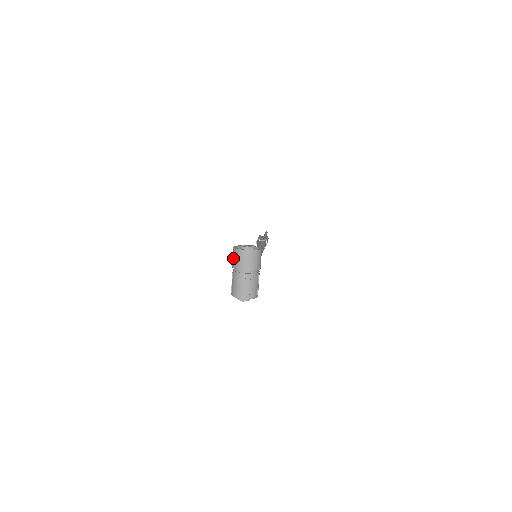
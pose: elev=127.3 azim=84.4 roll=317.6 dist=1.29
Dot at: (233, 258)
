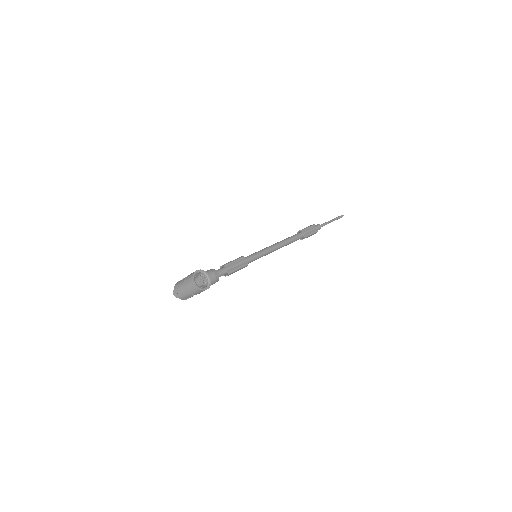
Dot at: (190, 275)
